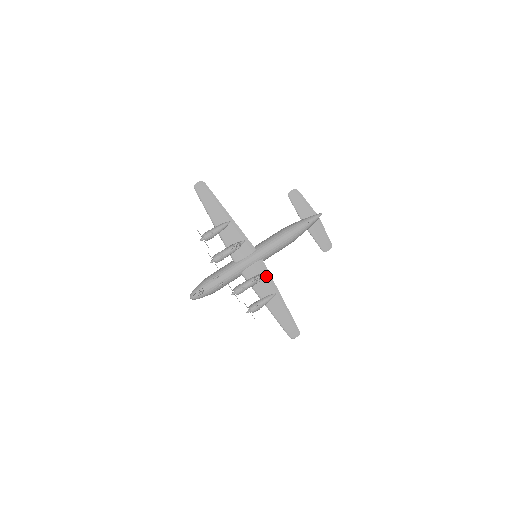
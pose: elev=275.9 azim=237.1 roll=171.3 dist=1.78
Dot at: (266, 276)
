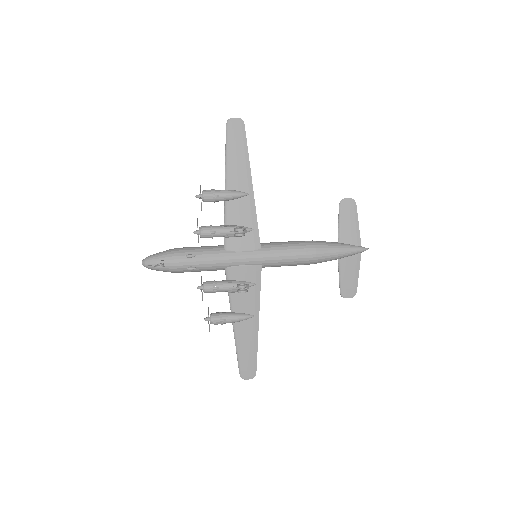
Dot at: (254, 288)
